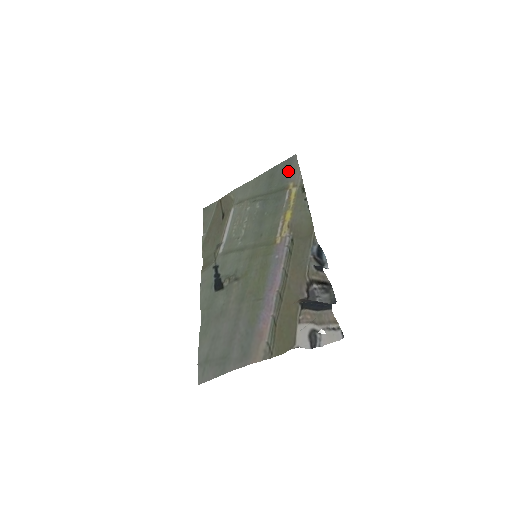
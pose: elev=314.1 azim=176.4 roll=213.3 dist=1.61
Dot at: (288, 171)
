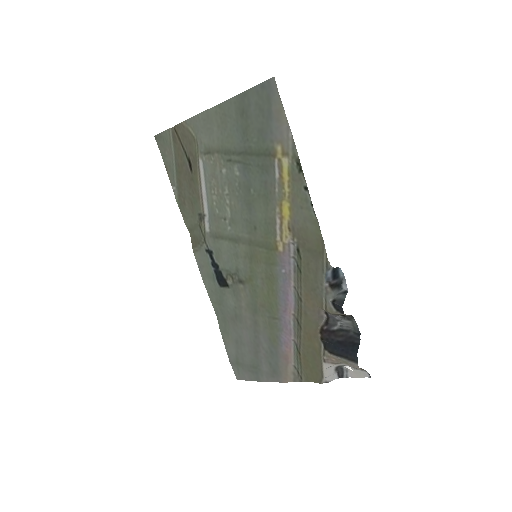
Dot at: (268, 116)
